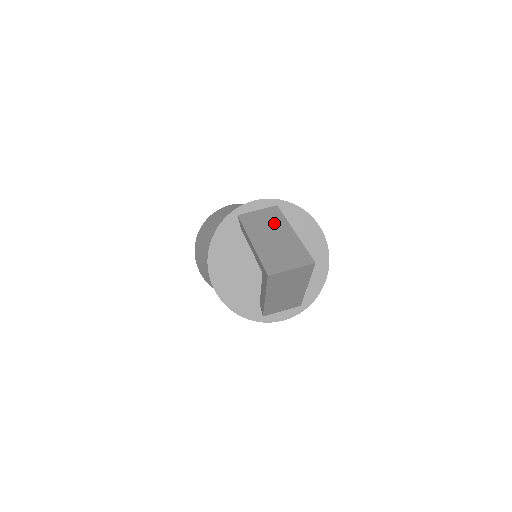
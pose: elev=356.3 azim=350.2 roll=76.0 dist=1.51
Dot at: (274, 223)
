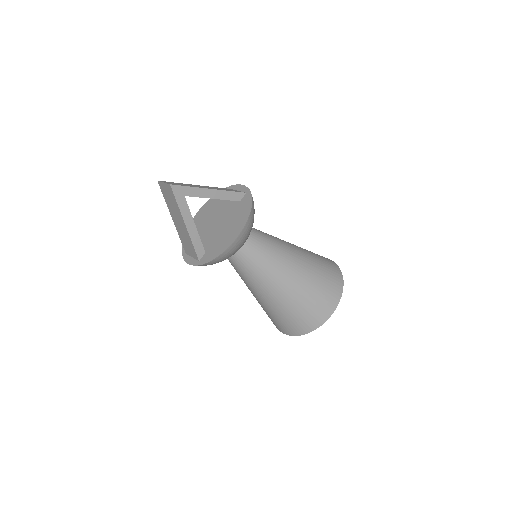
Dot at: (220, 189)
